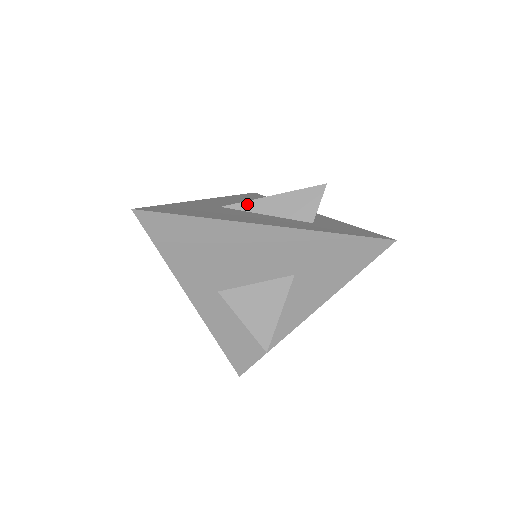
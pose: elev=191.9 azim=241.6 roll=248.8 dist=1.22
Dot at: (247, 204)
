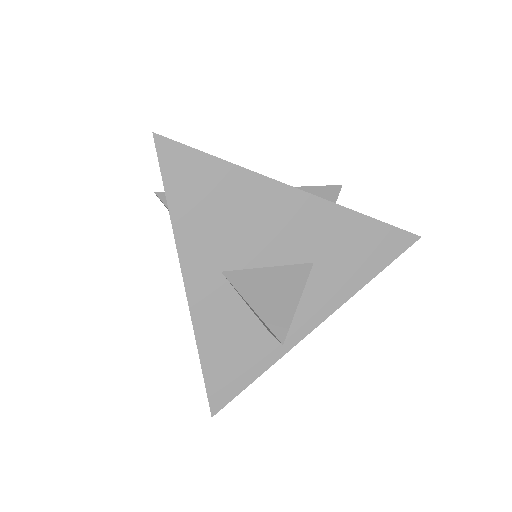
Dot at: occluded
